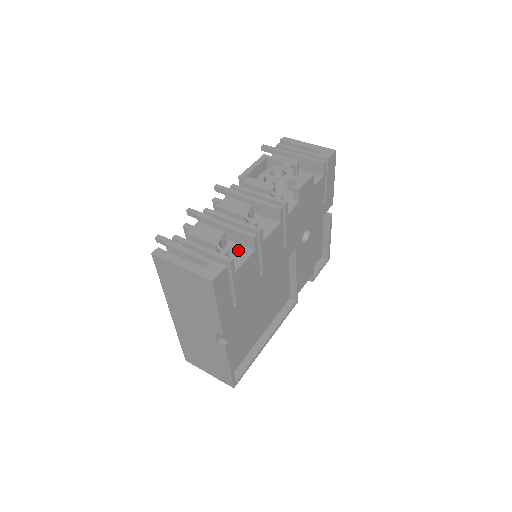
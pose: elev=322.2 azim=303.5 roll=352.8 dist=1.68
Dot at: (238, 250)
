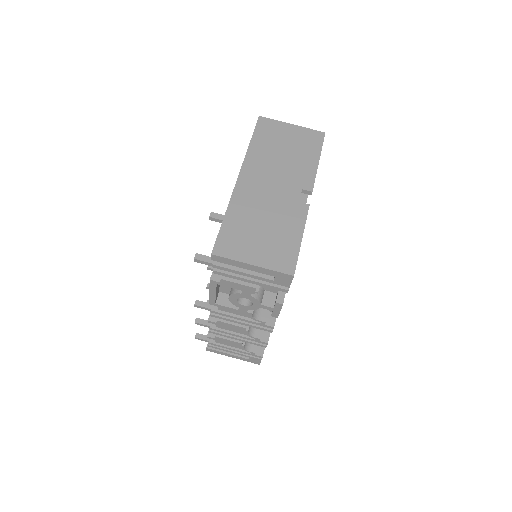
Dot at: occluded
